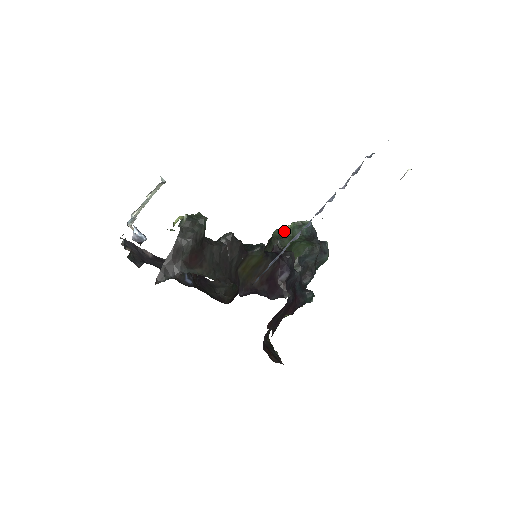
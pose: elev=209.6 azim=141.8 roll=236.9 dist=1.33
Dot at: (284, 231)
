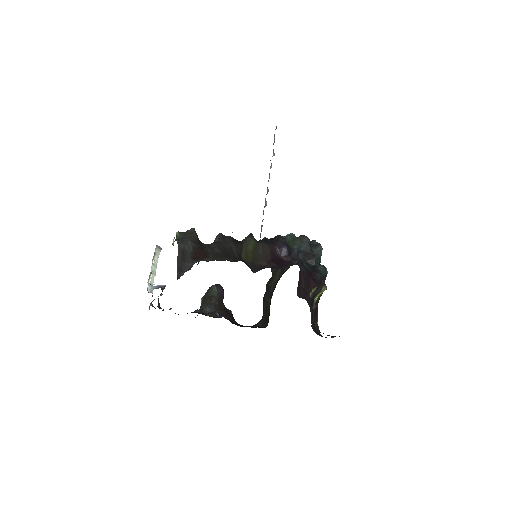
Dot at: occluded
